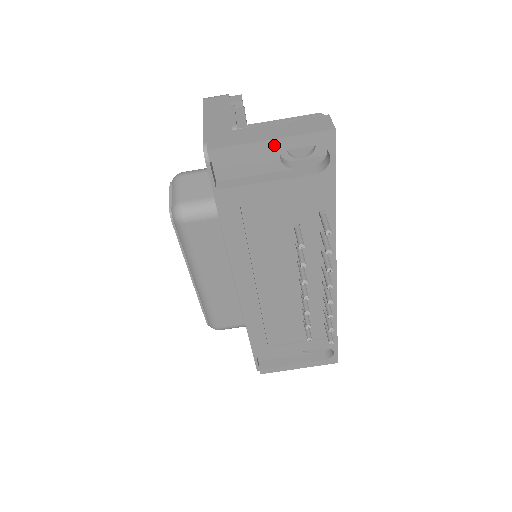
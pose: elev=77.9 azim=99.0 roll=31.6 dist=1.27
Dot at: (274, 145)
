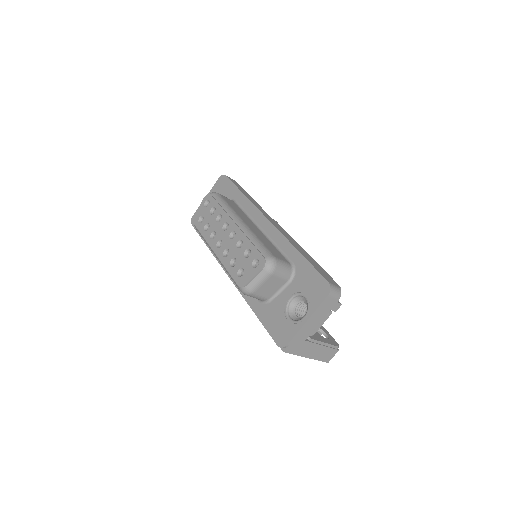
Dot at: occluded
